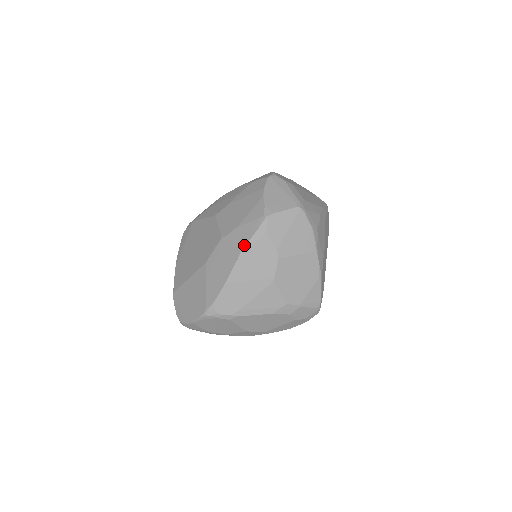
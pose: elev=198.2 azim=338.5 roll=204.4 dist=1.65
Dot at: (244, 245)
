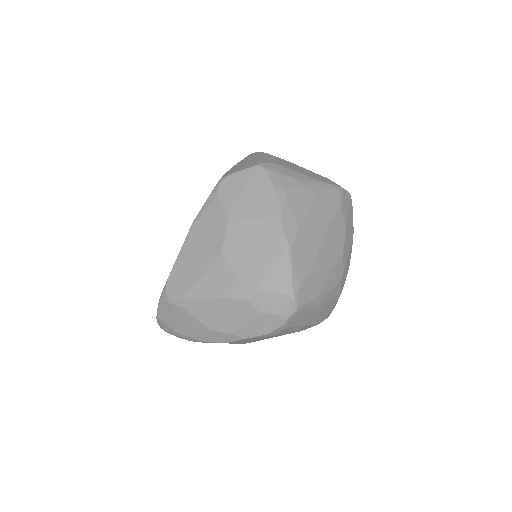
Dot at: (197, 215)
